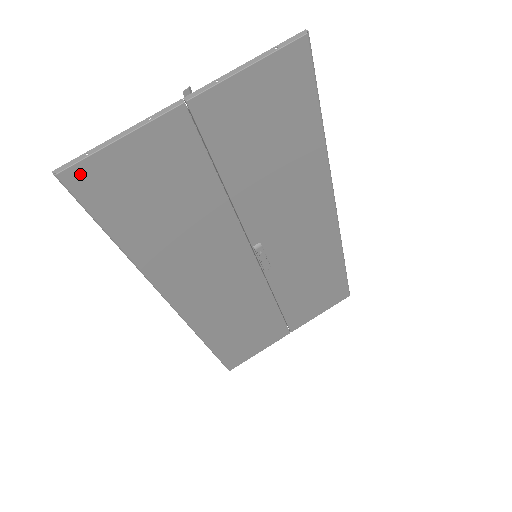
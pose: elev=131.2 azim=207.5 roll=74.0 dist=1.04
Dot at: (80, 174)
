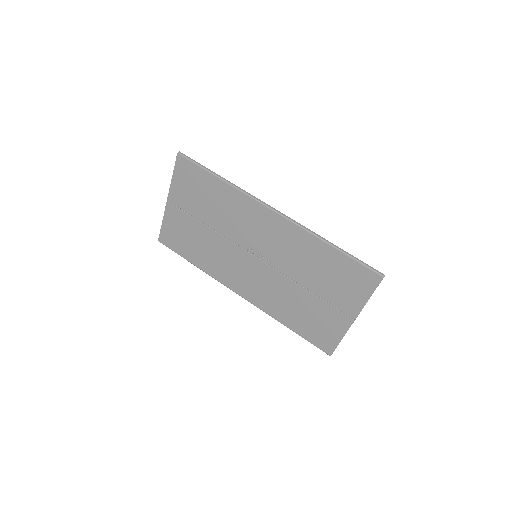
Dot at: (163, 238)
